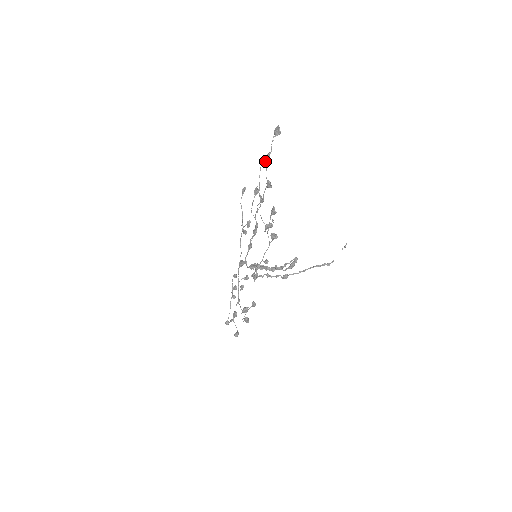
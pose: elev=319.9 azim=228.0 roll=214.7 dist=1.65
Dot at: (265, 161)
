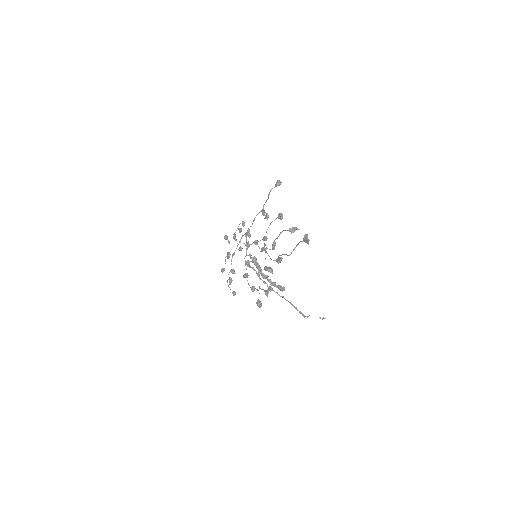
Dot at: (290, 231)
